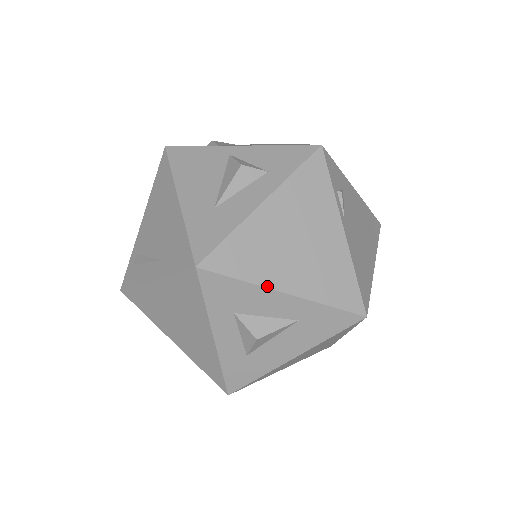
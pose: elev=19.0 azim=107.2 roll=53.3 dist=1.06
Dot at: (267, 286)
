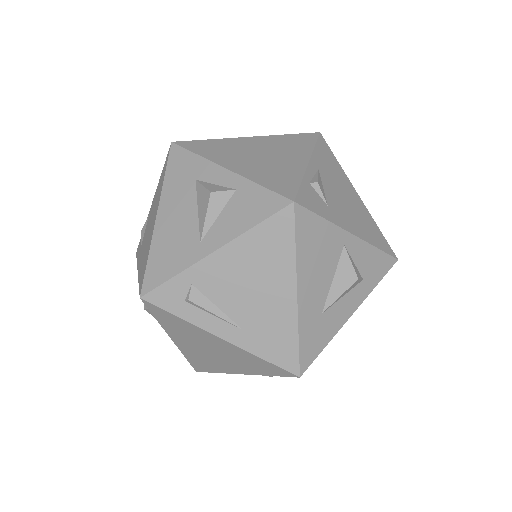
Dot at: occluded
